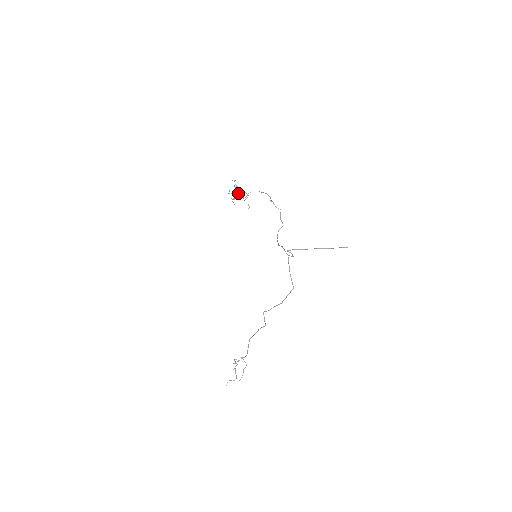
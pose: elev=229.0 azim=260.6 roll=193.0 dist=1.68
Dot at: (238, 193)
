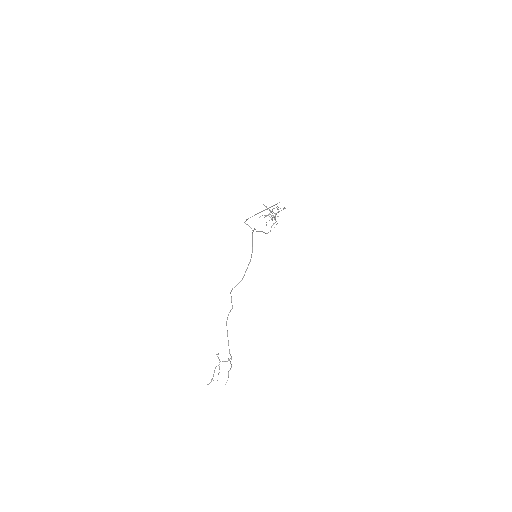
Dot at: (271, 216)
